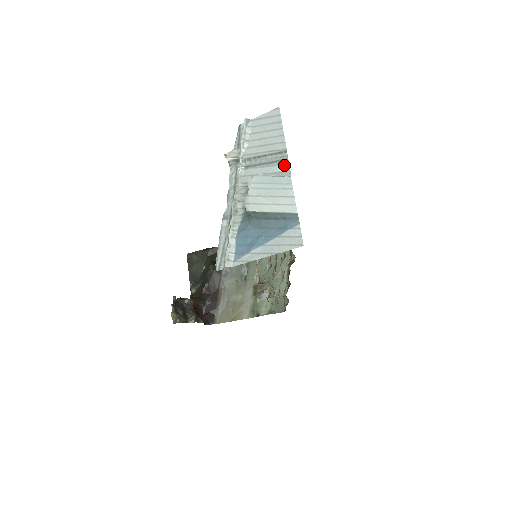
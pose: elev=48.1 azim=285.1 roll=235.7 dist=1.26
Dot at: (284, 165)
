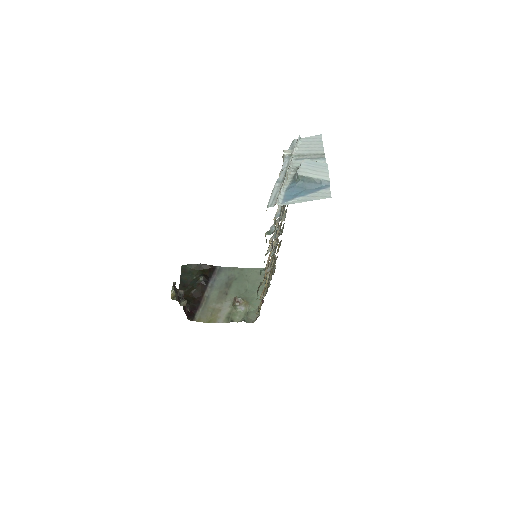
Dot at: (322, 160)
